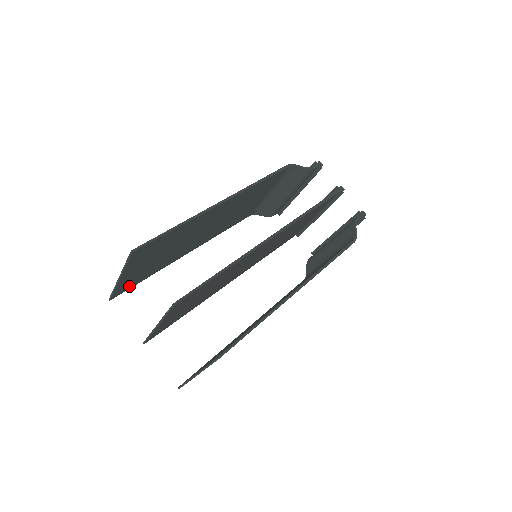
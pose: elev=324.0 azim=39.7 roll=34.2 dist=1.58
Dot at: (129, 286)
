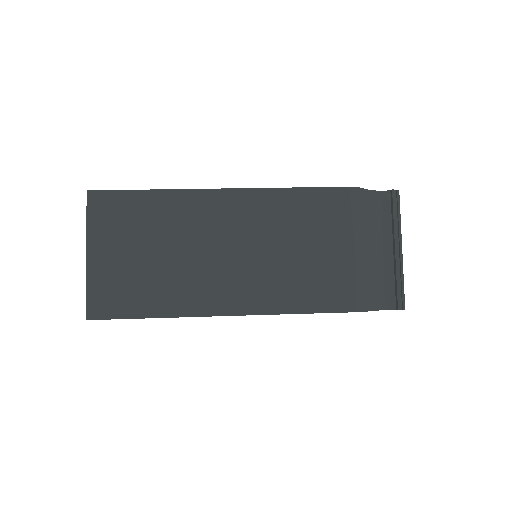
Dot at: occluded
